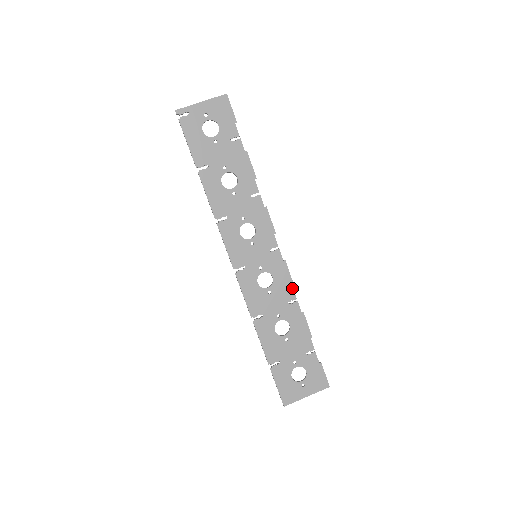
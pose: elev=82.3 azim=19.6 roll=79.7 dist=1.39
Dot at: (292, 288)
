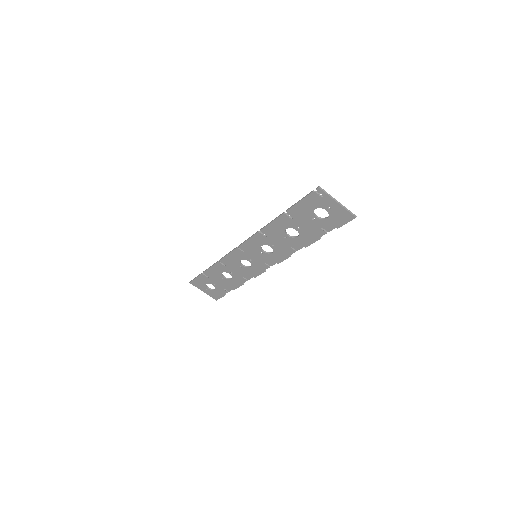
Dot at: occluded
